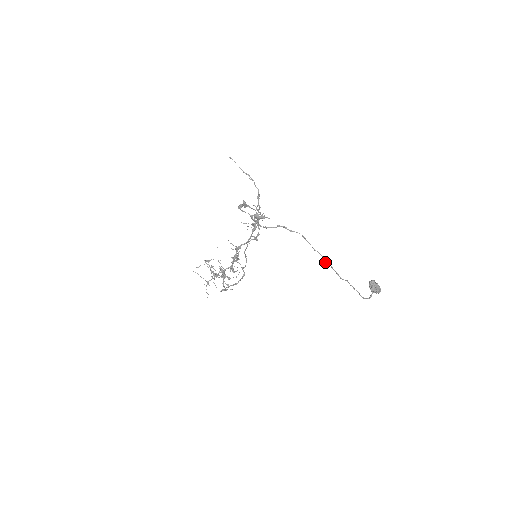
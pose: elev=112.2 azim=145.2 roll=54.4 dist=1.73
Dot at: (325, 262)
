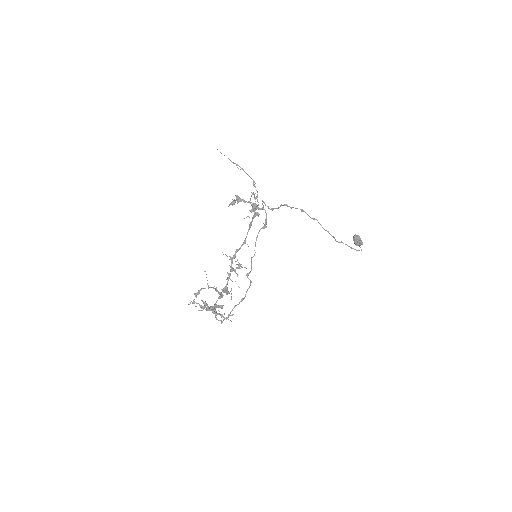
Dot at: occluded
